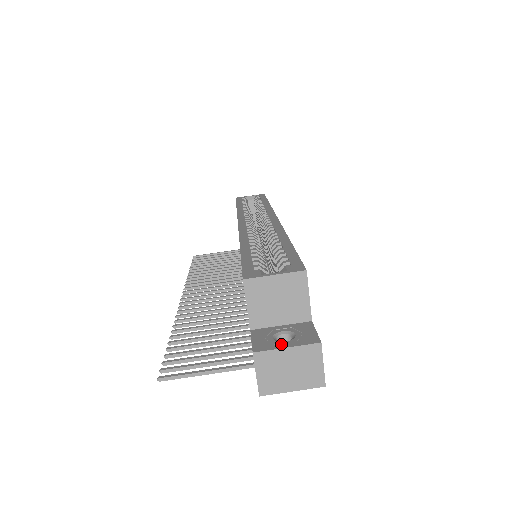
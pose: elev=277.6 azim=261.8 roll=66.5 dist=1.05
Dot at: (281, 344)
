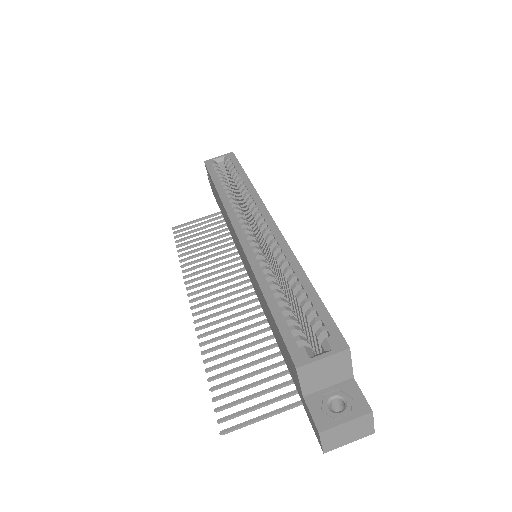
Dot at: (339, 417)
